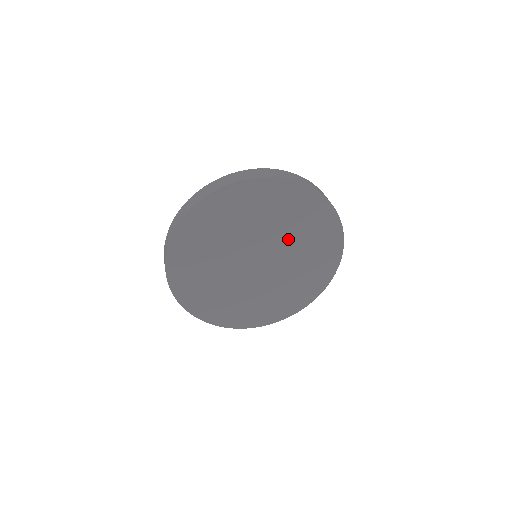
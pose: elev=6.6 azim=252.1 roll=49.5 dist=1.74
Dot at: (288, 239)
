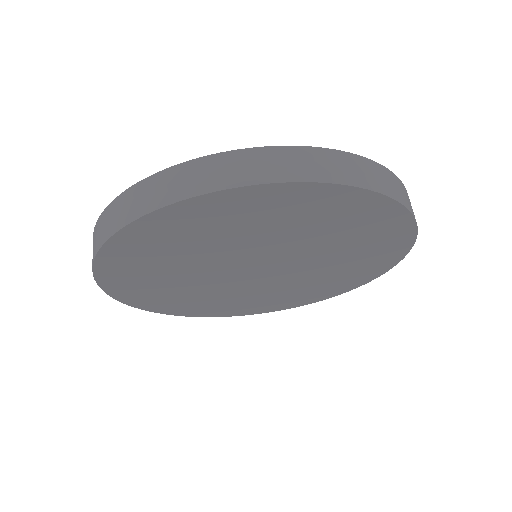
Dot at: (320, 256)
